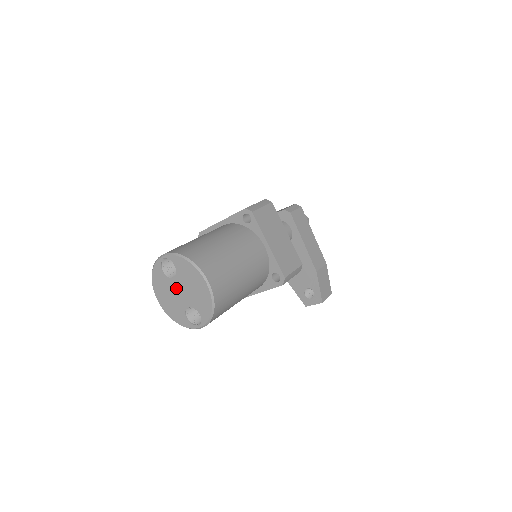
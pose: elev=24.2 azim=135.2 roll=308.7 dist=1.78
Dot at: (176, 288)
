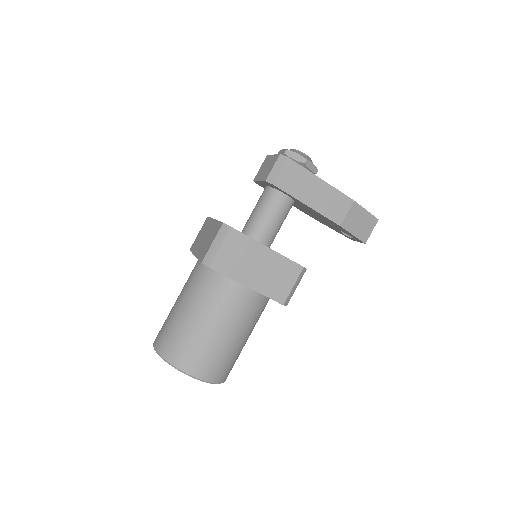
Dot at: occluded
